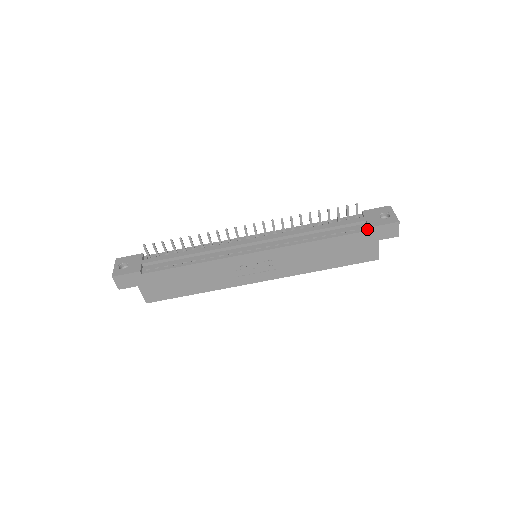
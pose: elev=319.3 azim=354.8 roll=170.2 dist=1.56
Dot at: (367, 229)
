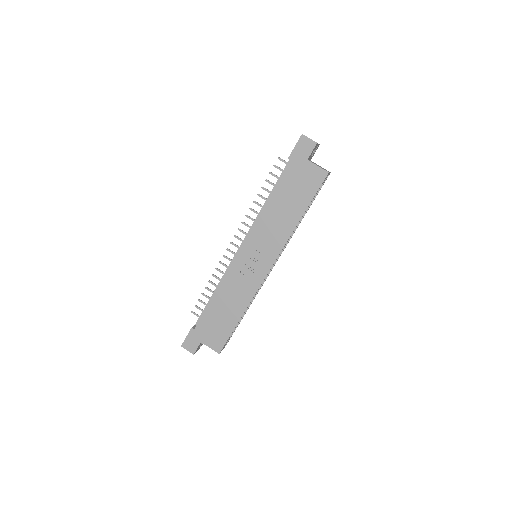
Dot at: (290, 162)
